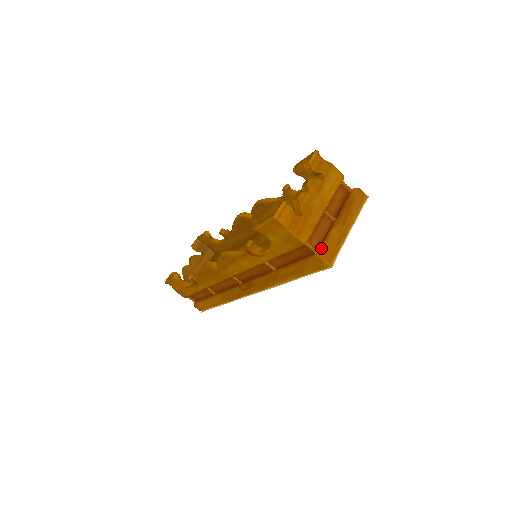
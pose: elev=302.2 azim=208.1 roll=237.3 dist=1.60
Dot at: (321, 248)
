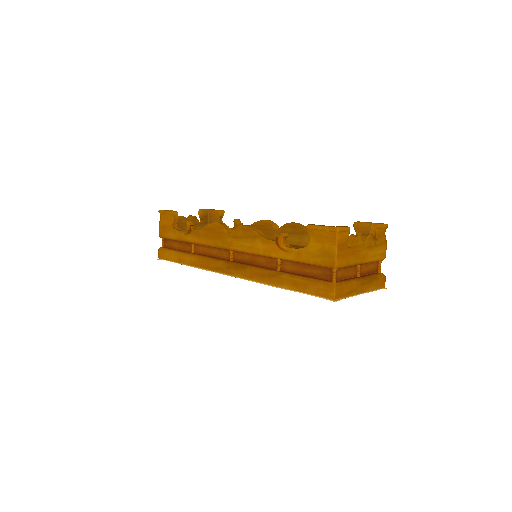
Dot at: (339, 282)
